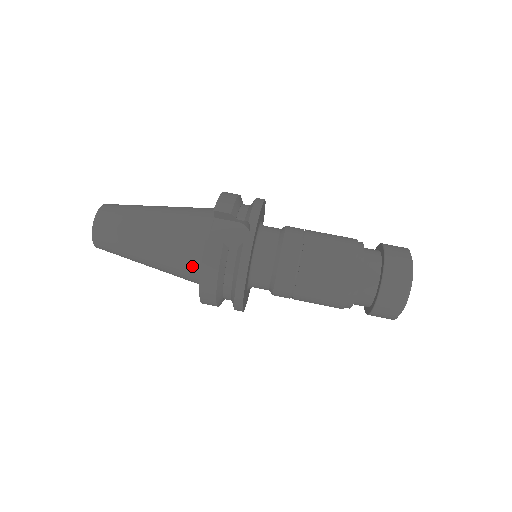
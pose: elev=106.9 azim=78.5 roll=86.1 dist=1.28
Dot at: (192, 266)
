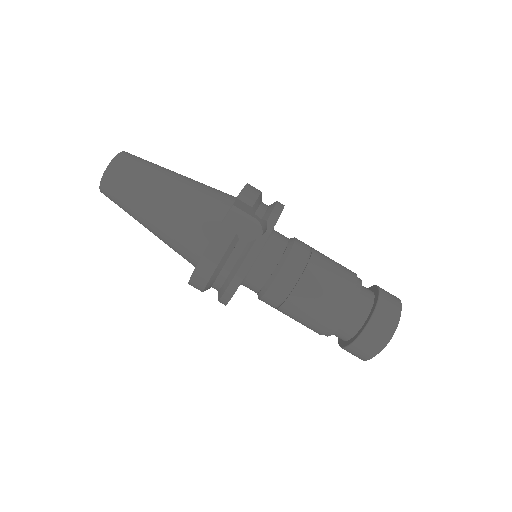
Dot at: (194, 244)
